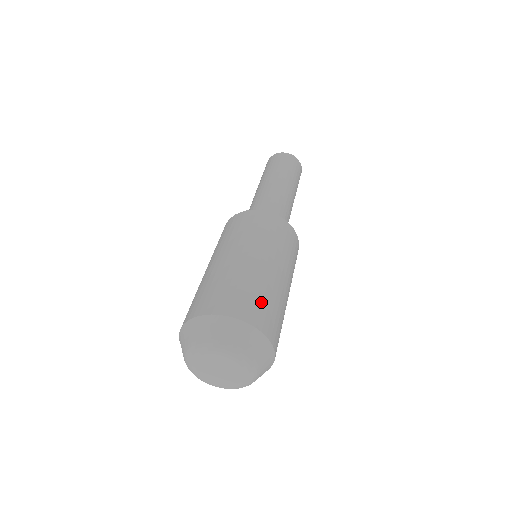
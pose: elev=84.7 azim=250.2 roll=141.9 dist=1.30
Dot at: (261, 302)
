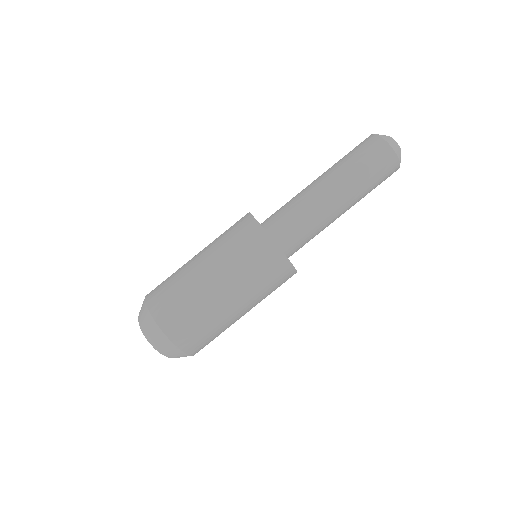
Dot at: (211, 340)
